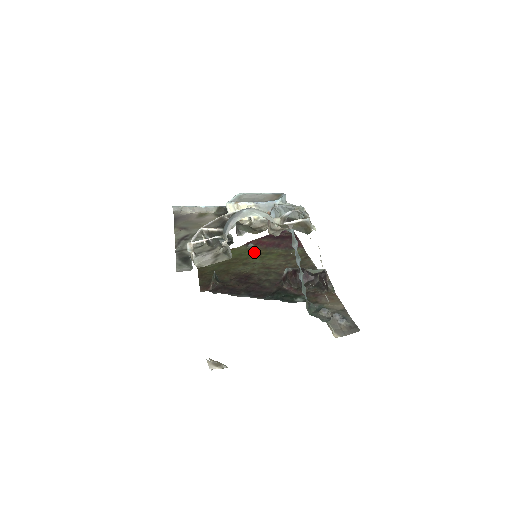
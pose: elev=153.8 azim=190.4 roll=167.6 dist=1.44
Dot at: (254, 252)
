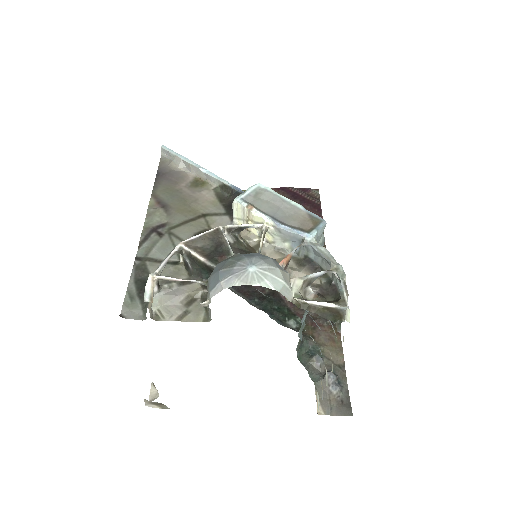
Dot at: occluded
